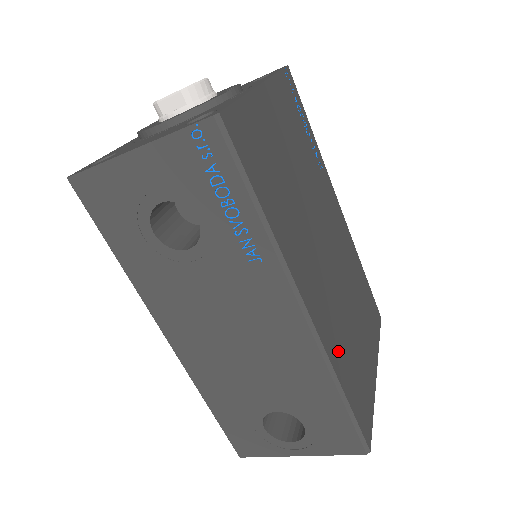
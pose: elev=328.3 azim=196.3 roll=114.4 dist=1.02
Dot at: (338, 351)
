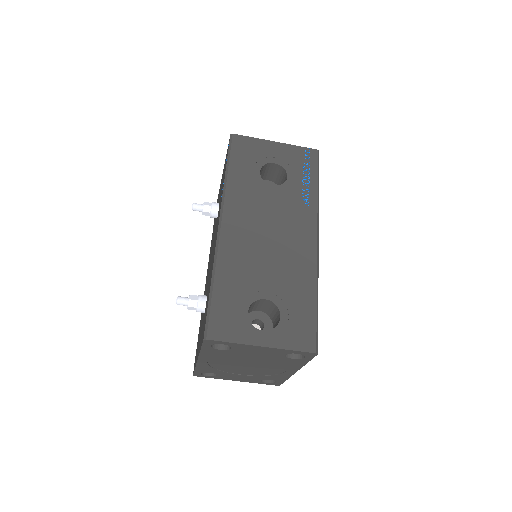
Dot at: occluded
